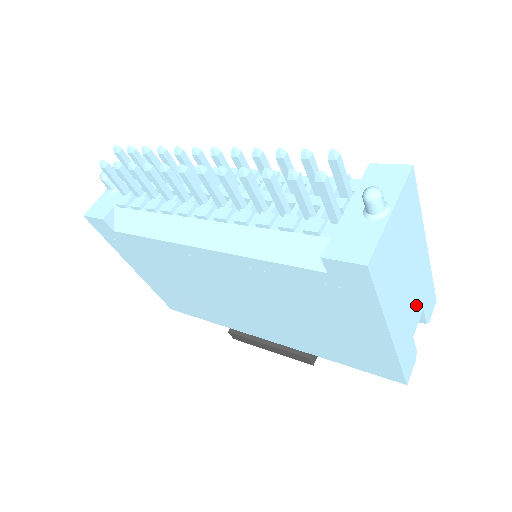
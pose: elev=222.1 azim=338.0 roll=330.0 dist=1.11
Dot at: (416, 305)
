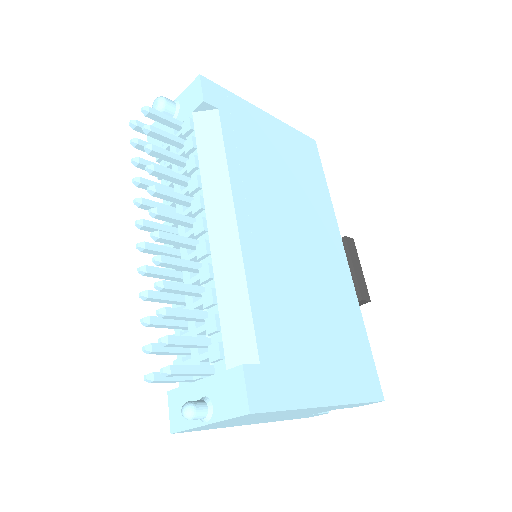
Dot at: (313, 412)
